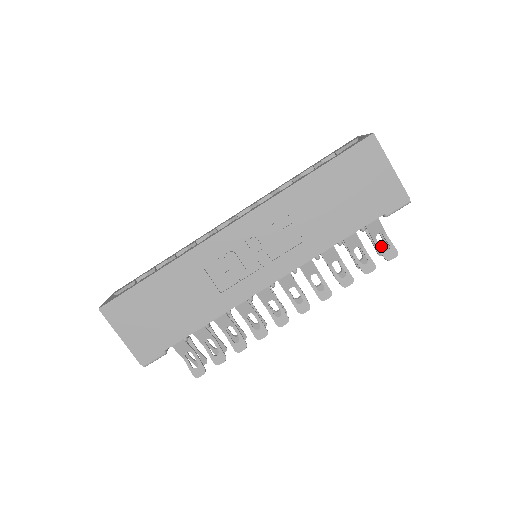
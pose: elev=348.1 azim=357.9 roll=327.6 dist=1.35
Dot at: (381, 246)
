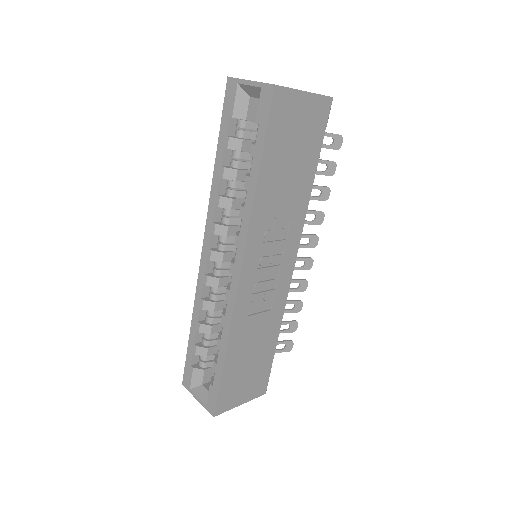
Dot at: occluded
